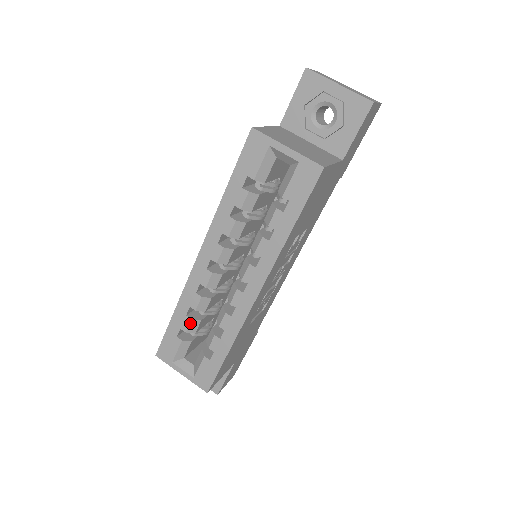
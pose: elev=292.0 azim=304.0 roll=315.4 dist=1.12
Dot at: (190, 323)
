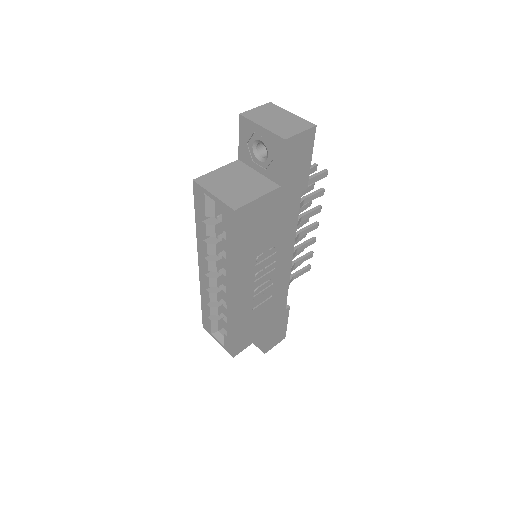
Dot at: (210, 309)
